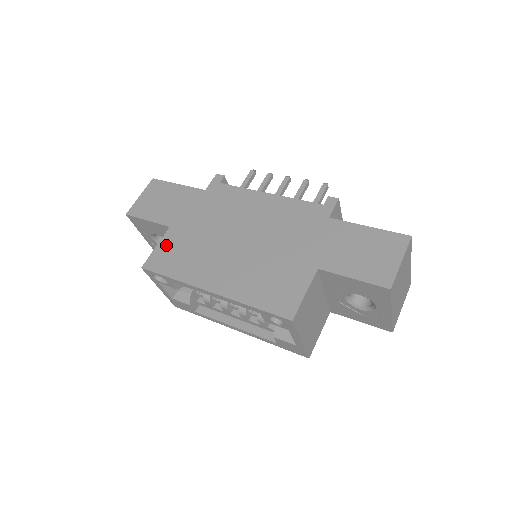
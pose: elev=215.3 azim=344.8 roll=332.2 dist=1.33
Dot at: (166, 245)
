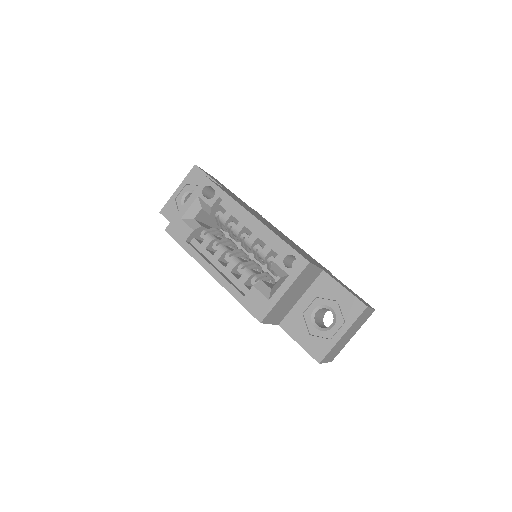
Dot at: (224, 189)
